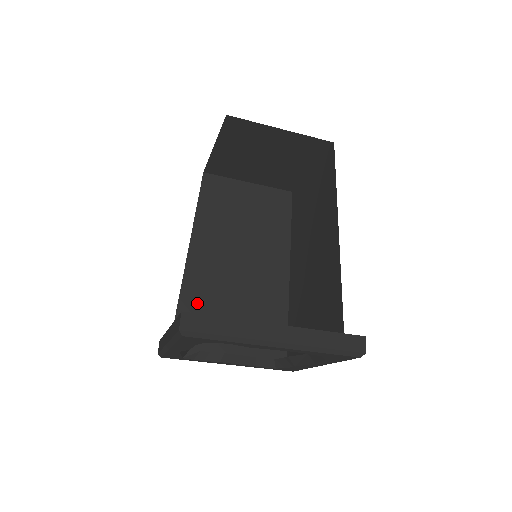
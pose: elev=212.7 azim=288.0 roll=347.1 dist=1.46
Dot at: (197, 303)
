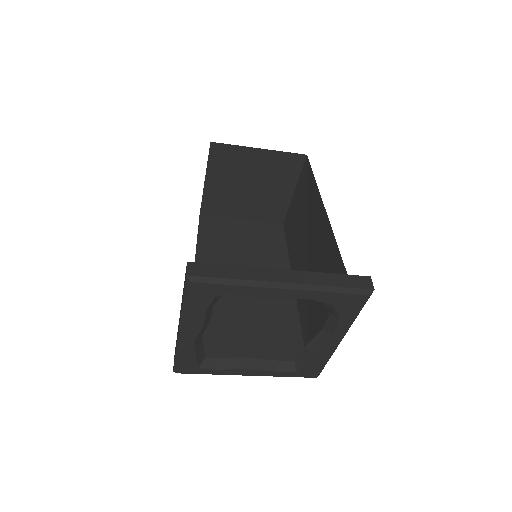
Dot at: occluded
